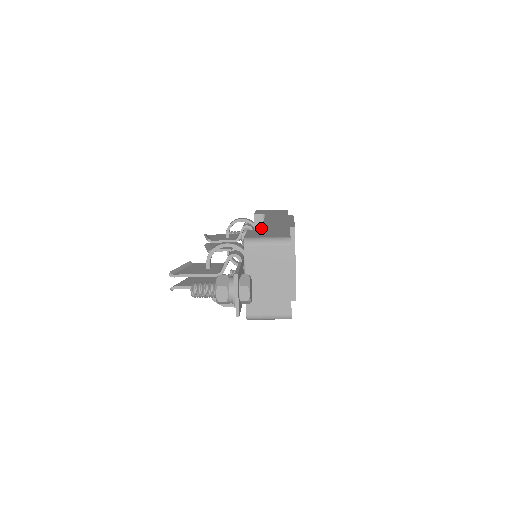
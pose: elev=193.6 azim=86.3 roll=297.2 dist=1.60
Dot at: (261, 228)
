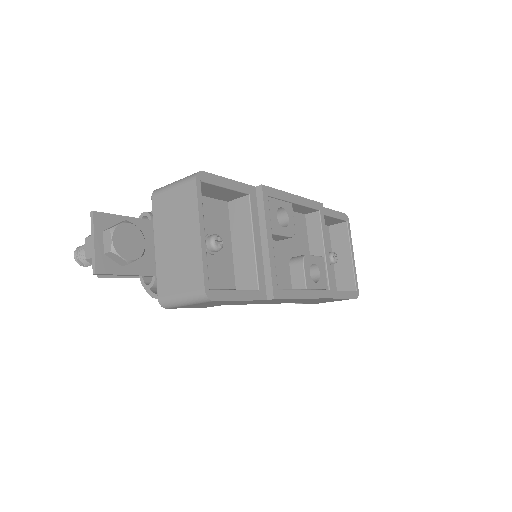
Dot at: occluded
